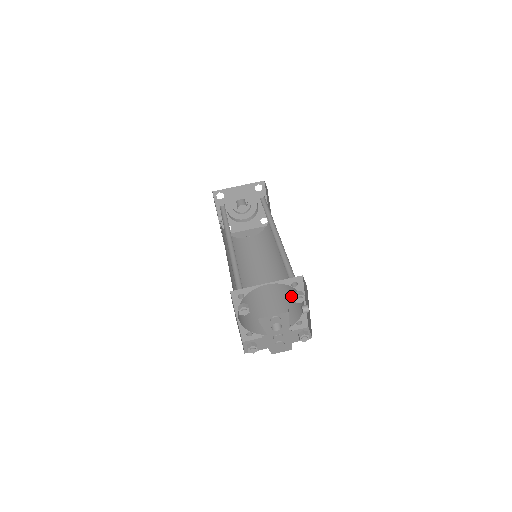
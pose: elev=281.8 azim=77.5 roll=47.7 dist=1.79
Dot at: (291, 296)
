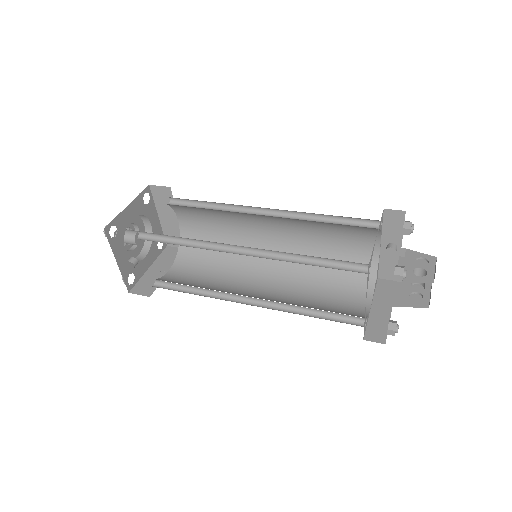
Dot at: occluded
